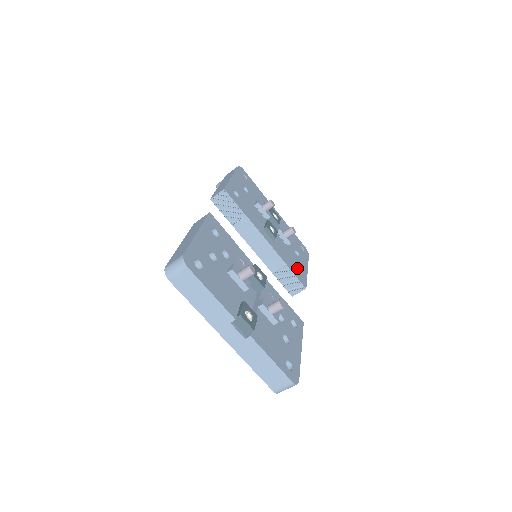
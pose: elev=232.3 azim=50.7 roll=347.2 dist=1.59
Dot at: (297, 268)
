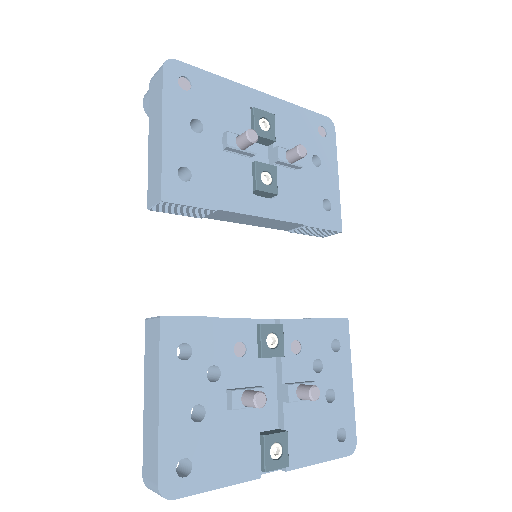
Dot at: (322, 200)
